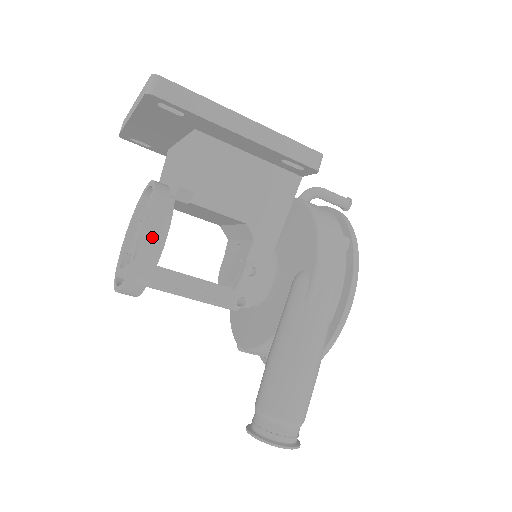
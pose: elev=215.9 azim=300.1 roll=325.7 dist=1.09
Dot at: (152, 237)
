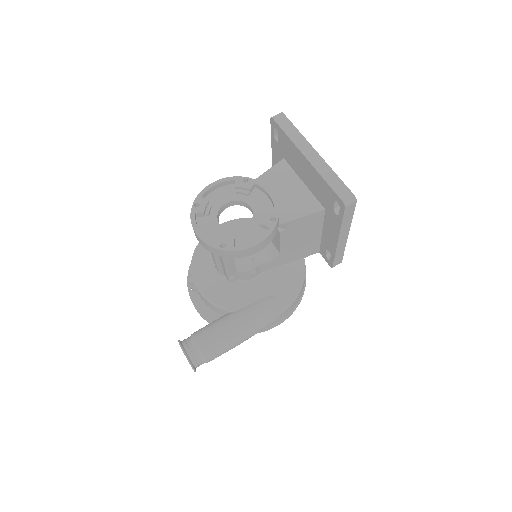
Dot at: (258, 247)
